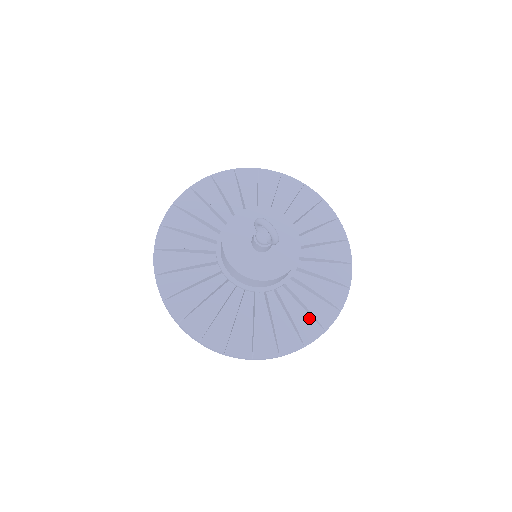
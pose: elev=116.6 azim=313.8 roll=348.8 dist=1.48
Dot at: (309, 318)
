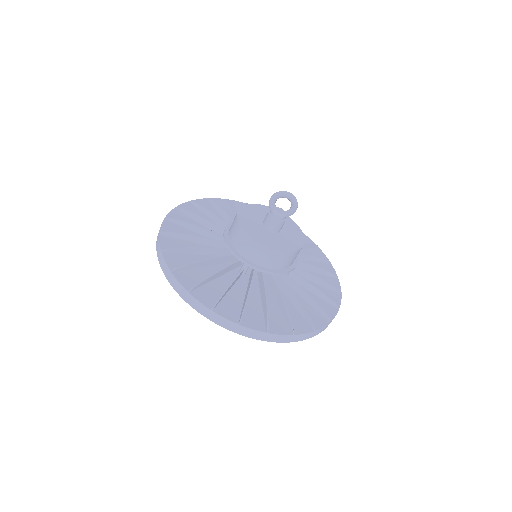
Dot at: (324, 289)
